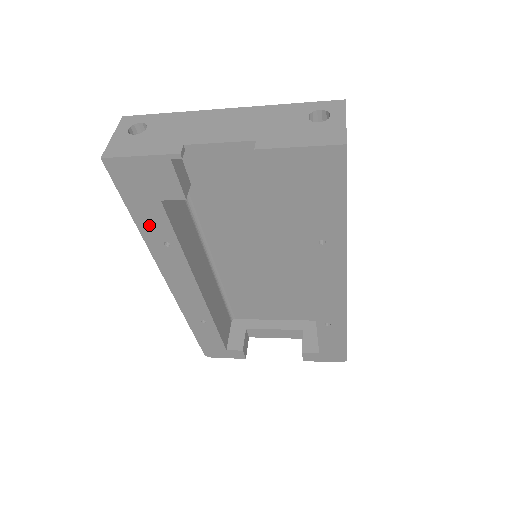
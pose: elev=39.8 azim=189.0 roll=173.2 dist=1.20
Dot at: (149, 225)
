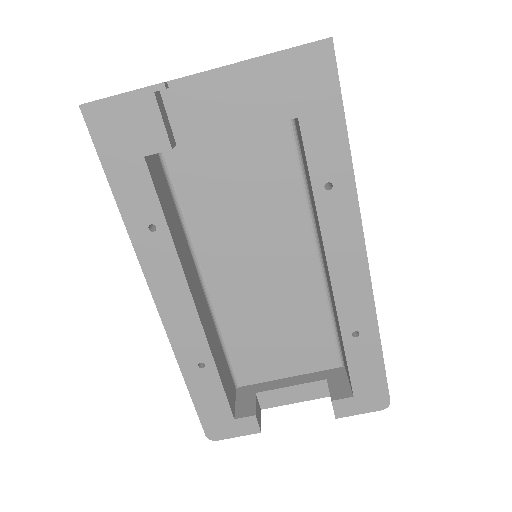
Dot at: (131, 200)
